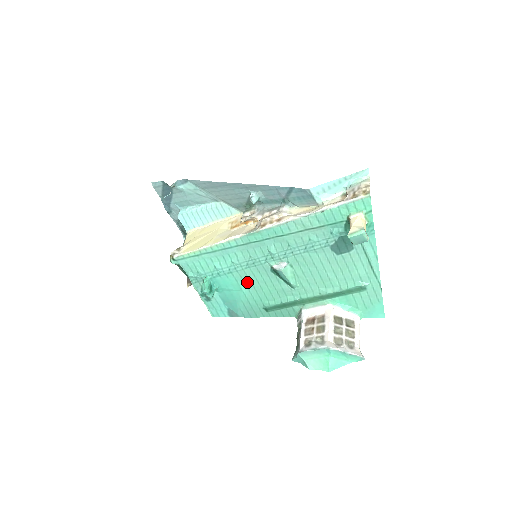
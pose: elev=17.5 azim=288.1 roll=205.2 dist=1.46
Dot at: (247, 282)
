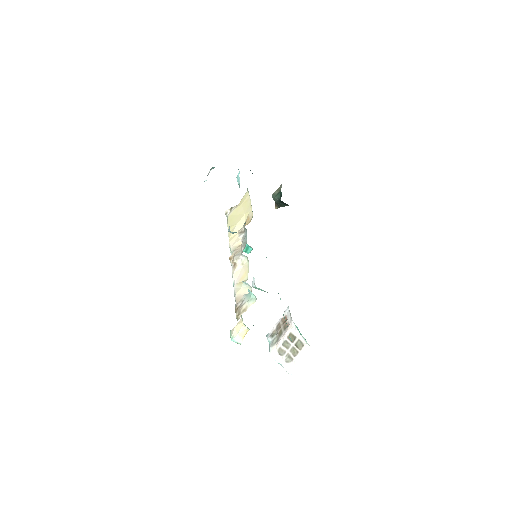
Dot at: occluded
